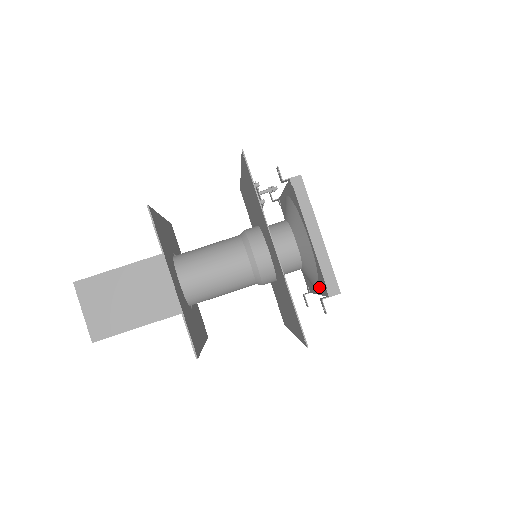
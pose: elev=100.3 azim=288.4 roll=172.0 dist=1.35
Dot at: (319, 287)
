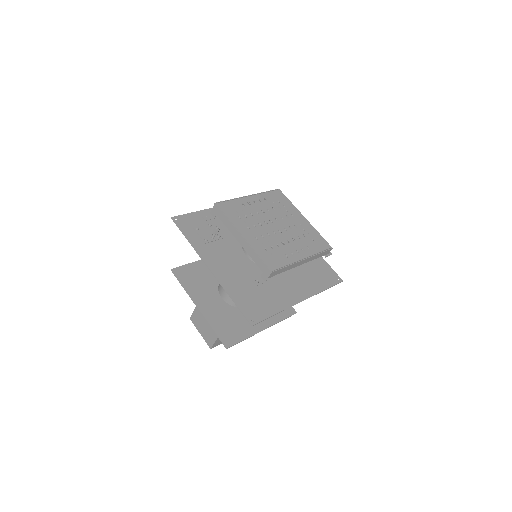
Dot at: occluded
